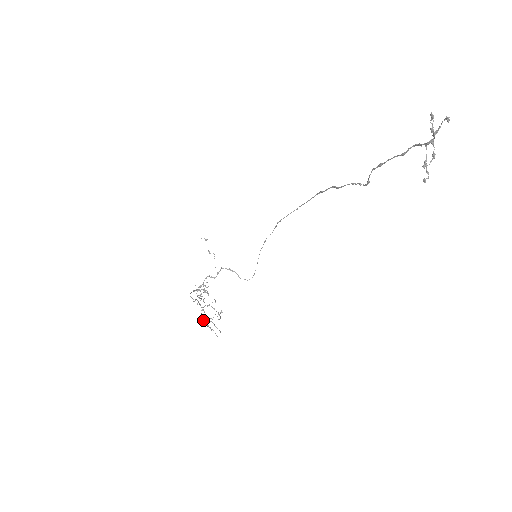
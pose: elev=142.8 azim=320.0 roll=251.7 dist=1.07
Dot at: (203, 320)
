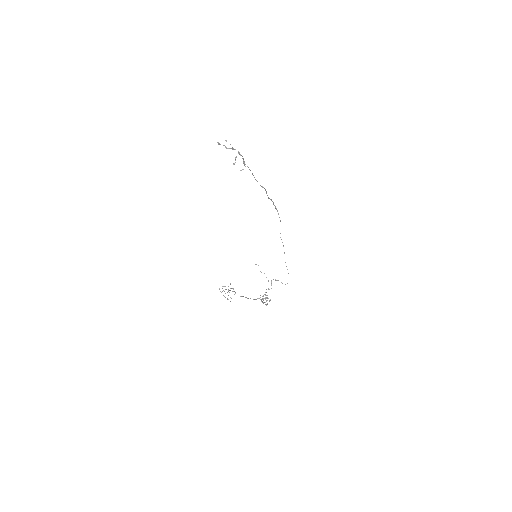
Dot at: occluded
